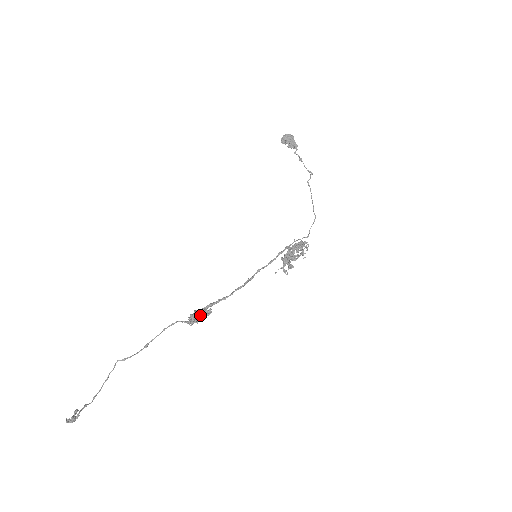
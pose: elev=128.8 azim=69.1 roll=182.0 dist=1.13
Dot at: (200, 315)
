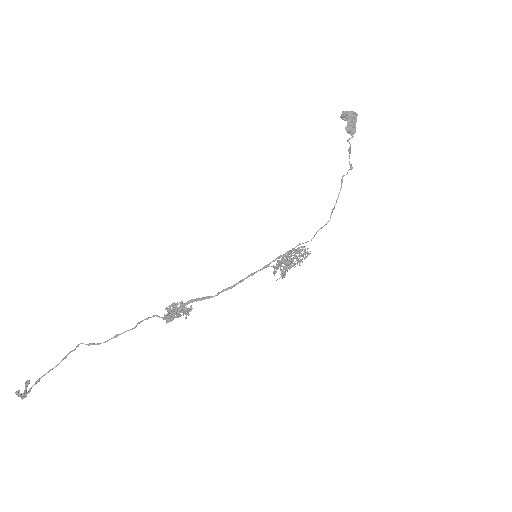
Dot at: (179, 311)
